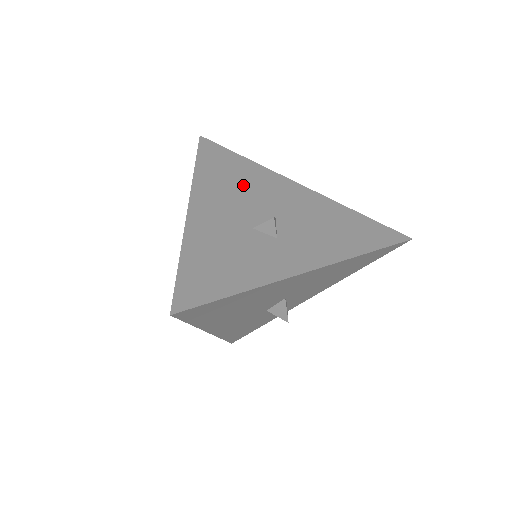
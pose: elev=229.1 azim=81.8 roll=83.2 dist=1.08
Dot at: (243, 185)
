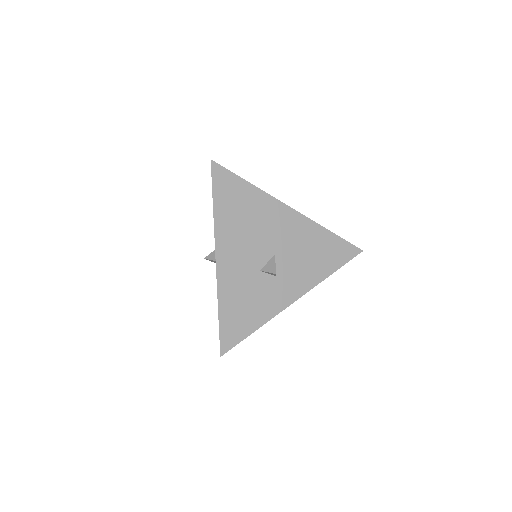
Dot at: occluded
